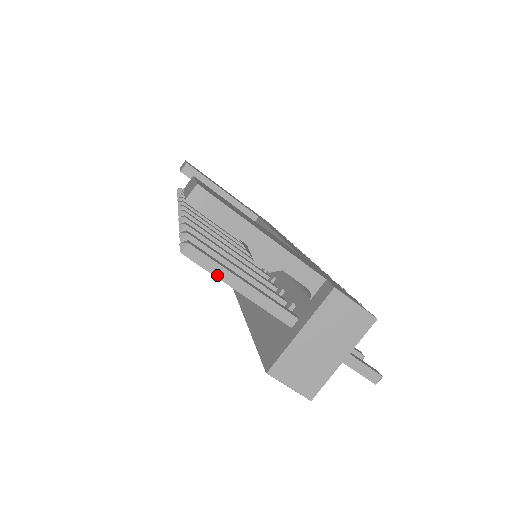
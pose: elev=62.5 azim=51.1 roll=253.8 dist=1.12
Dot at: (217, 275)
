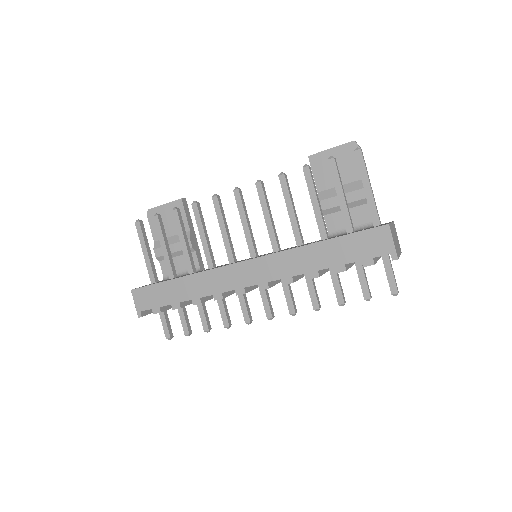
Dot at: (367, 171)
